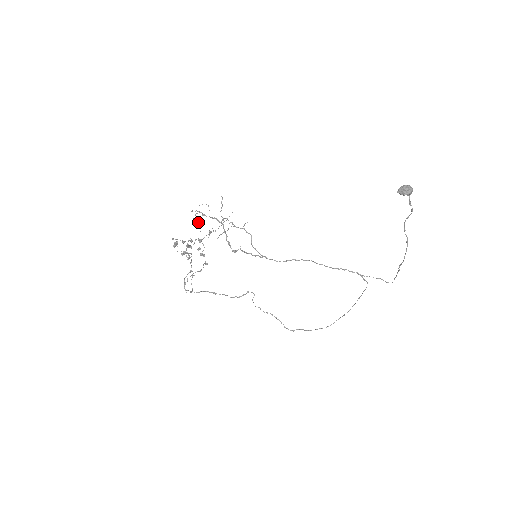
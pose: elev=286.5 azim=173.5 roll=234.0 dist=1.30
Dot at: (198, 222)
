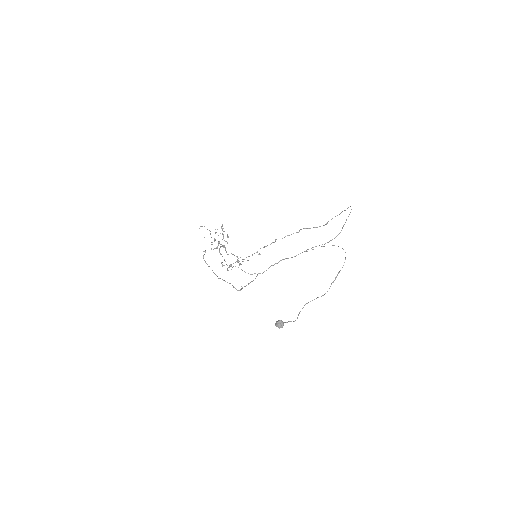
Dot at: (211, 237)
